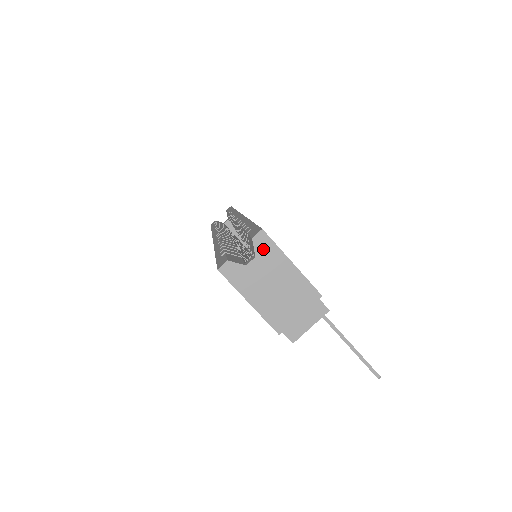
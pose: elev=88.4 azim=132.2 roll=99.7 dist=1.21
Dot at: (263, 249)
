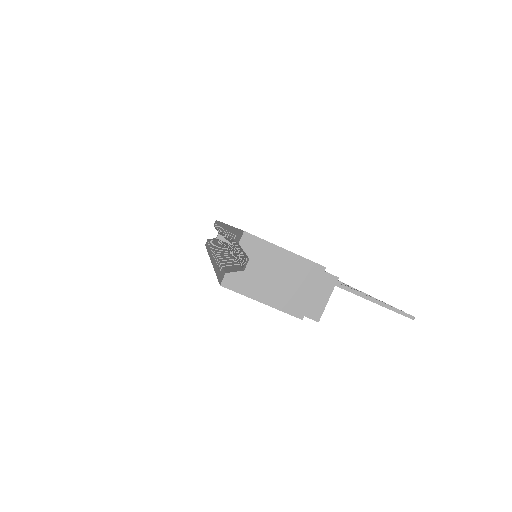
Dot at: (253, 249)
